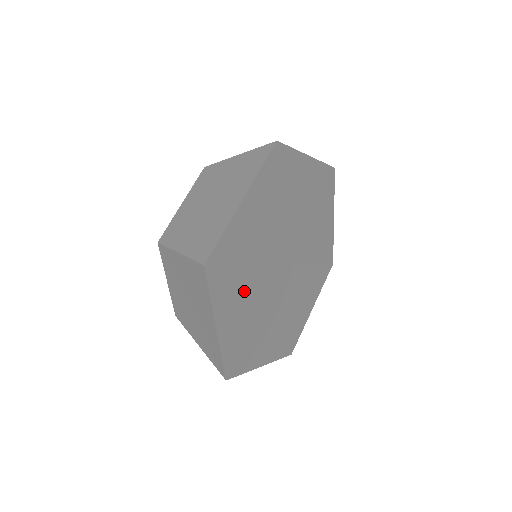
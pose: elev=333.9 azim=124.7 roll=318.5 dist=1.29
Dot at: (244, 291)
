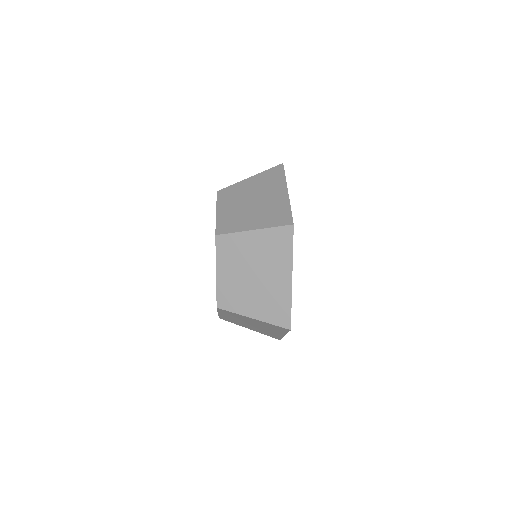
Dot at: occluded
